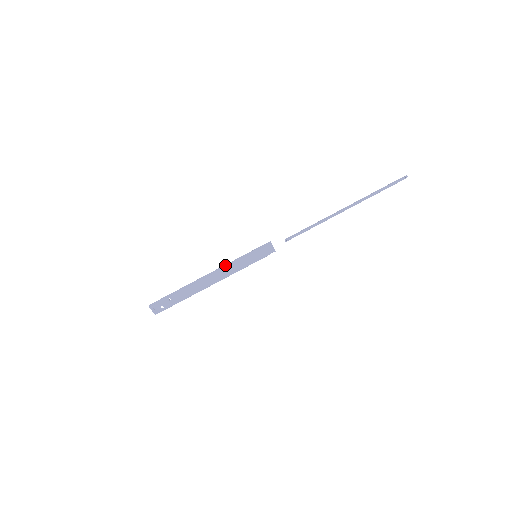
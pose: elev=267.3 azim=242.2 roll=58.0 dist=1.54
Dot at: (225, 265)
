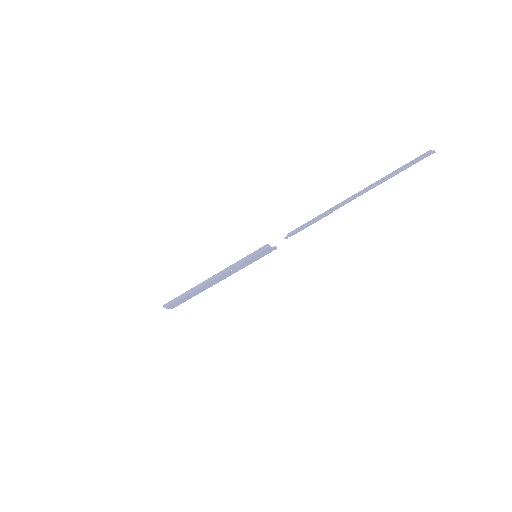
Dot at: (225, 269)
